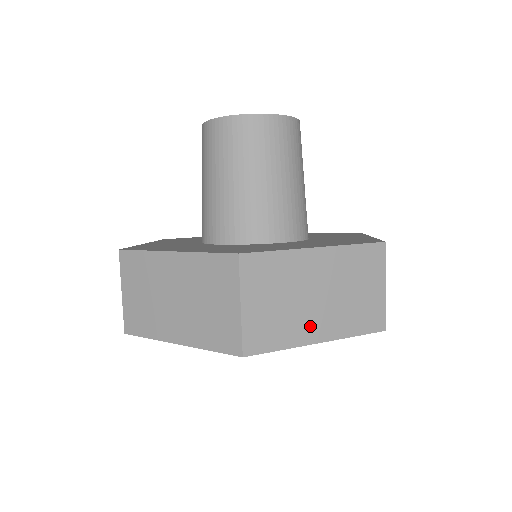
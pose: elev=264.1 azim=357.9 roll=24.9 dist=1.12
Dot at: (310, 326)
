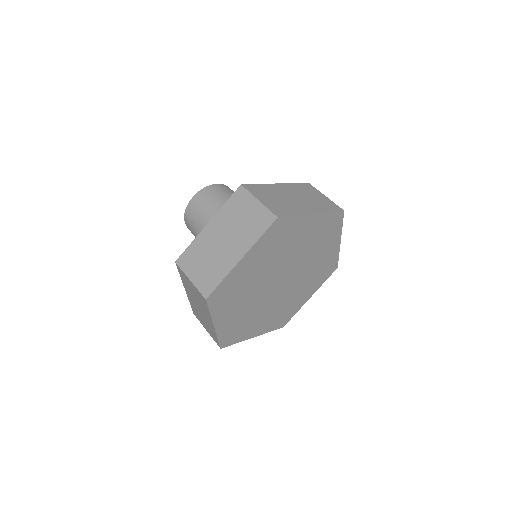
Dot at: (302, 208)
